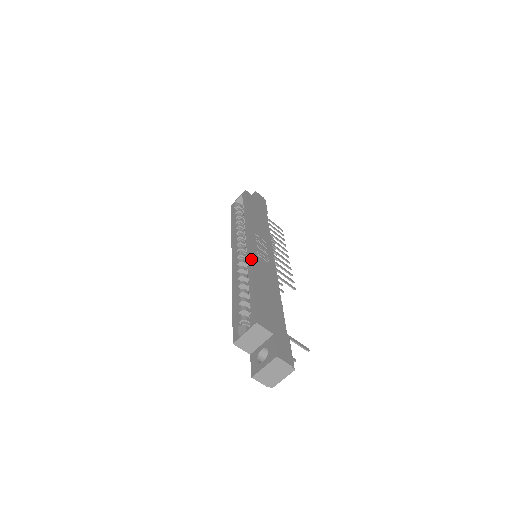
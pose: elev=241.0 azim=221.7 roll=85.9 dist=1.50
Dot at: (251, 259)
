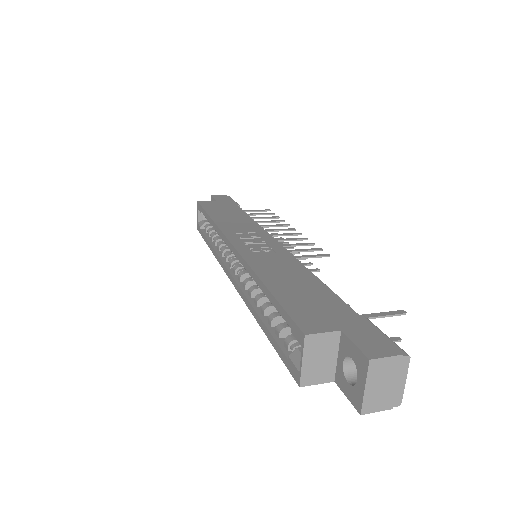
Dot at: (246, 262)
